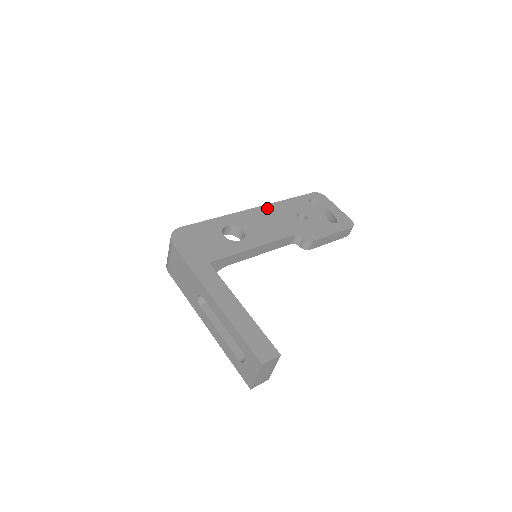
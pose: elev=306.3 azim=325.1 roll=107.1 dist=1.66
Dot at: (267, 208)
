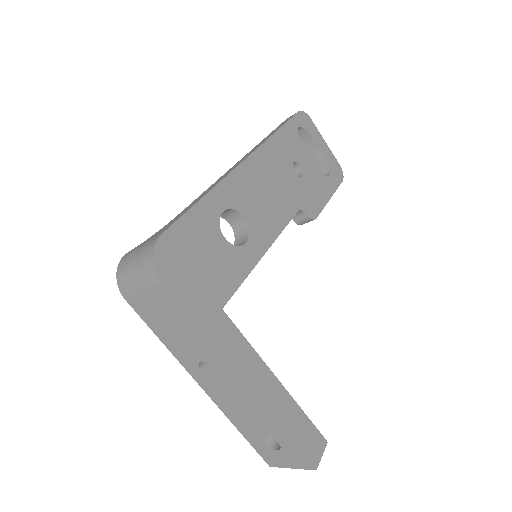
Dot at: (259, 157)
